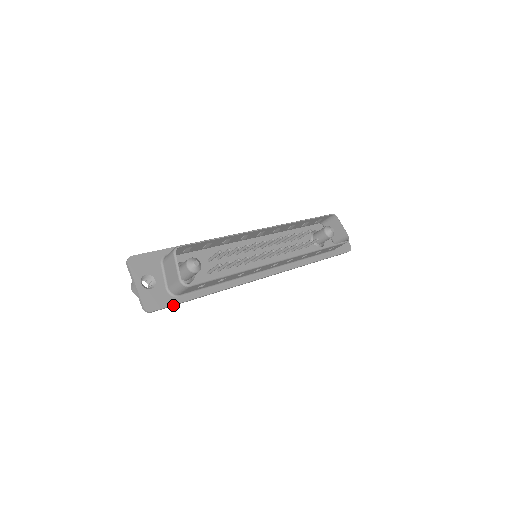
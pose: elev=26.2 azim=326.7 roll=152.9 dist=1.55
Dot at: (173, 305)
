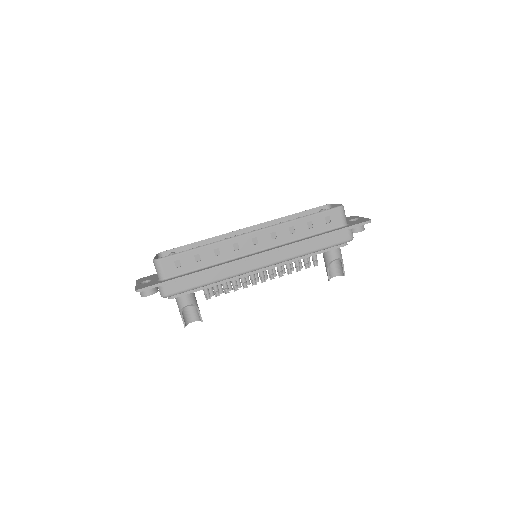
Dot at: (160, 284)
